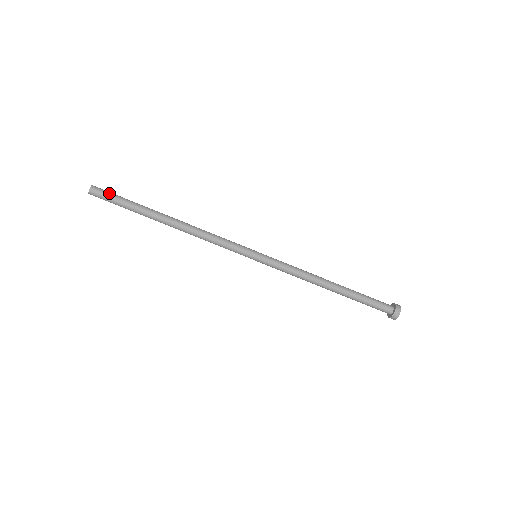
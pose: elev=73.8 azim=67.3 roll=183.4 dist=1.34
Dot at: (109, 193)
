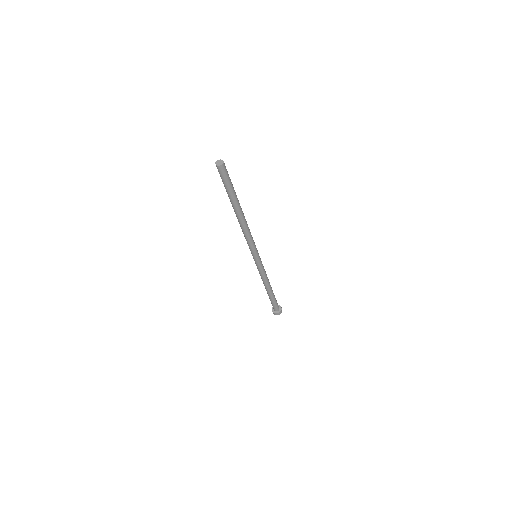
Dot at: (228, 174)
